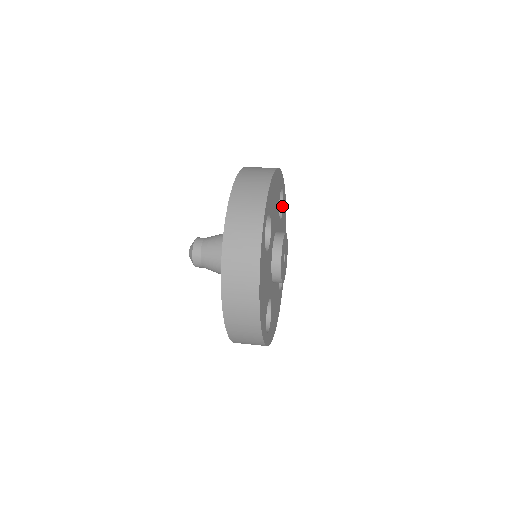
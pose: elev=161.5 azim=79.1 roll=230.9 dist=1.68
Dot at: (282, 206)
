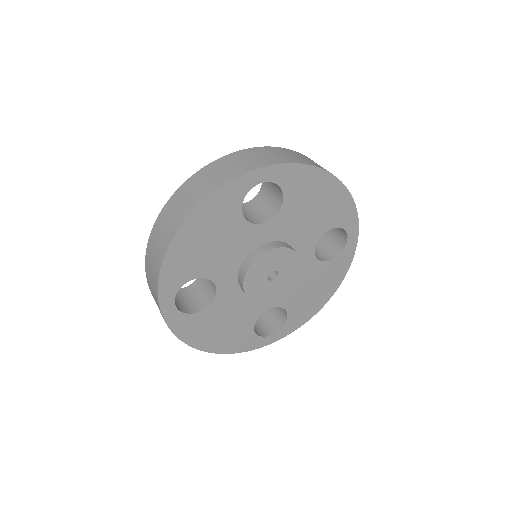
Dot at: (281, 190)
